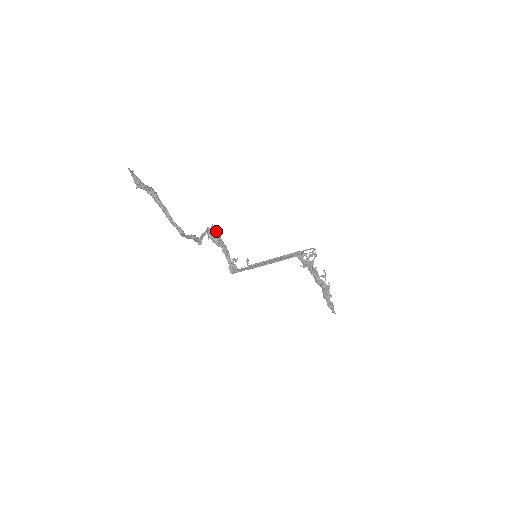
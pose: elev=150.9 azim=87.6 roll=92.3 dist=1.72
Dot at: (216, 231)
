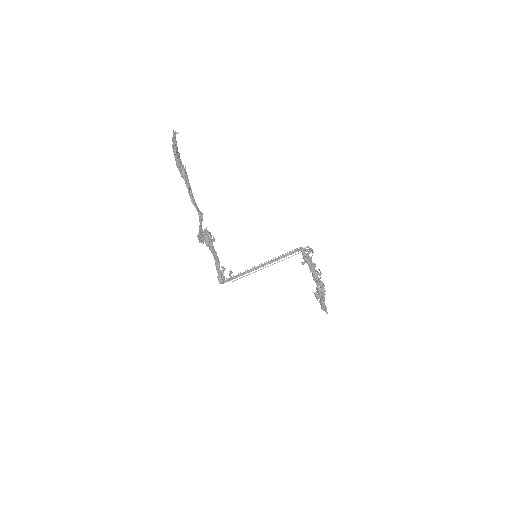
Dot at: (210, 234)
